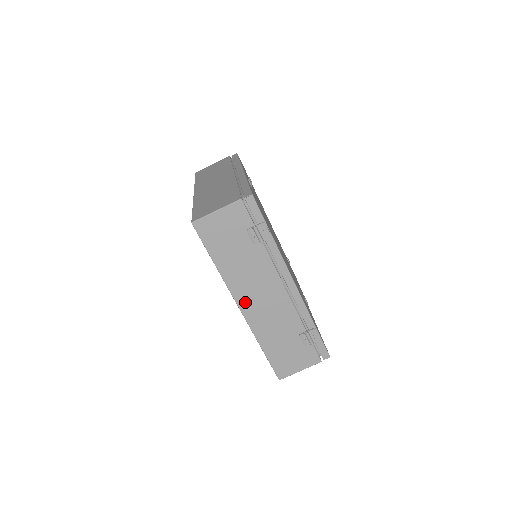
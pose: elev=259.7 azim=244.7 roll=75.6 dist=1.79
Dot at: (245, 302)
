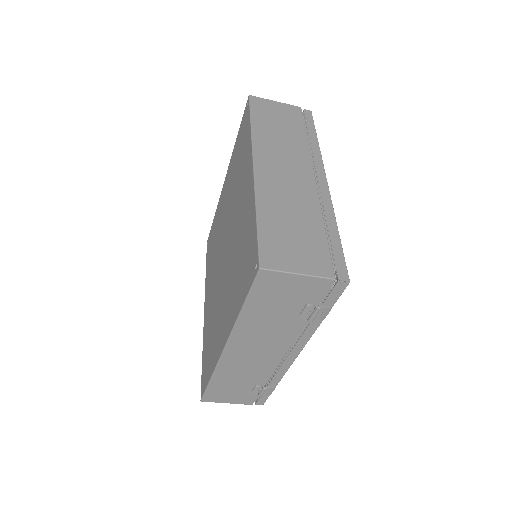
Dot at: (235, 347)
